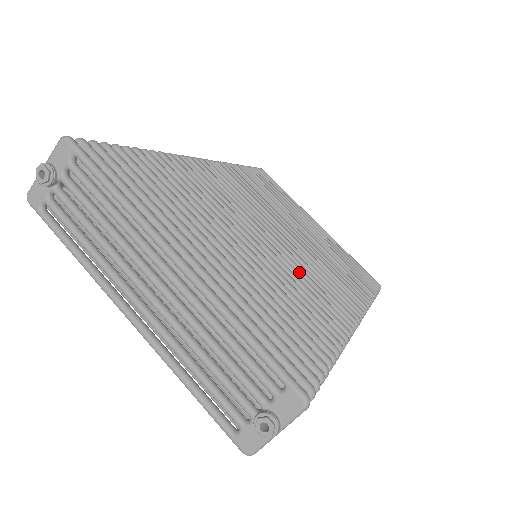
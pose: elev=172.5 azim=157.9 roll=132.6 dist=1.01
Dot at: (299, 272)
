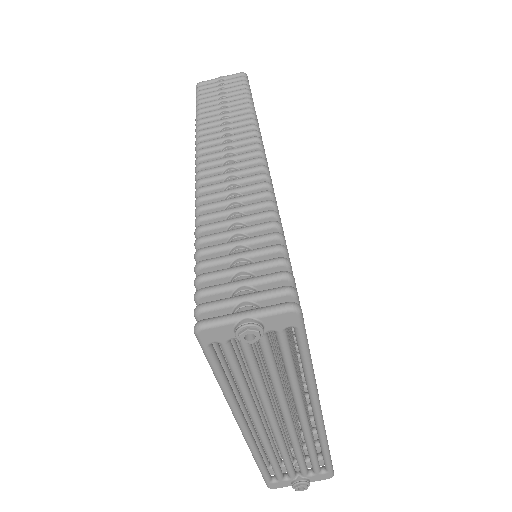
Dot at: occluded
